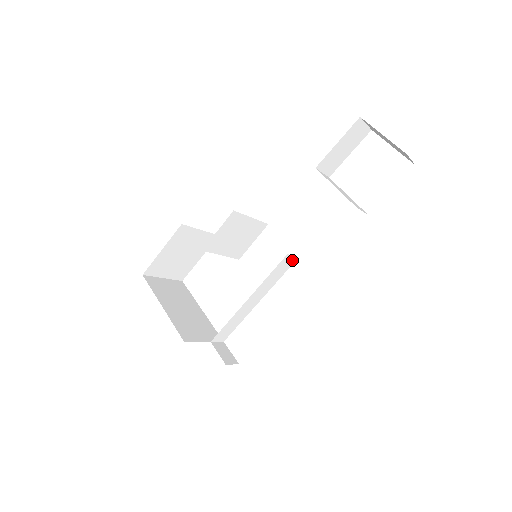
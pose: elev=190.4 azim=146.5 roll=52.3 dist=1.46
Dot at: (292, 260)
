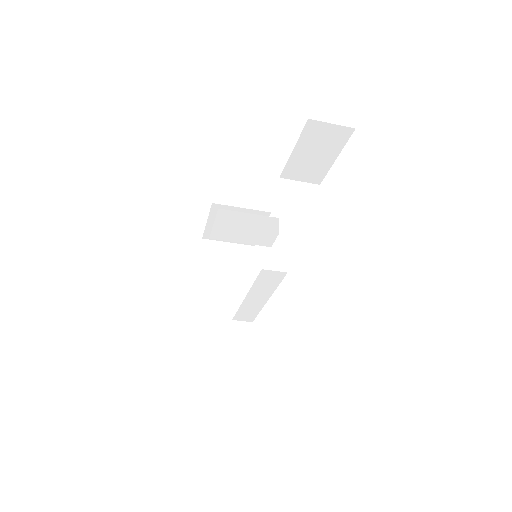
Dot at: (279, 274)
